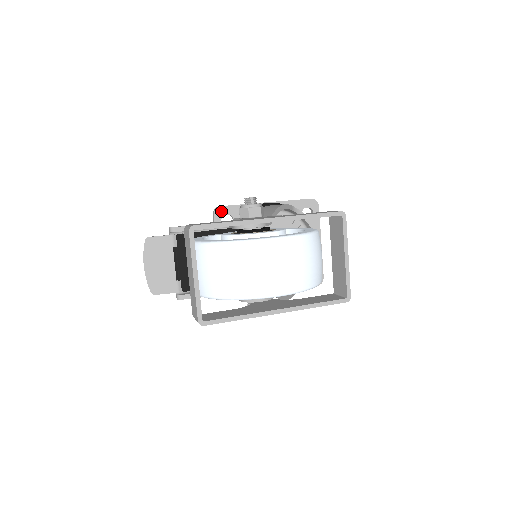
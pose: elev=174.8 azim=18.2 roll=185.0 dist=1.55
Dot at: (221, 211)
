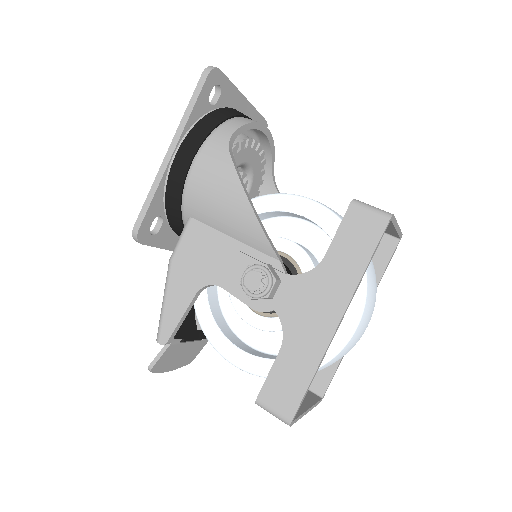
Dot at: (143, 232)
